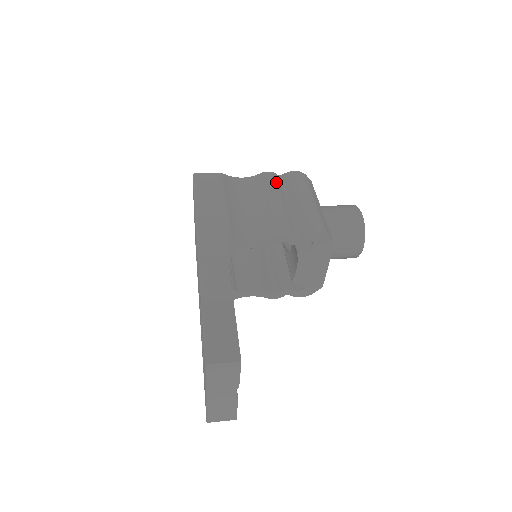
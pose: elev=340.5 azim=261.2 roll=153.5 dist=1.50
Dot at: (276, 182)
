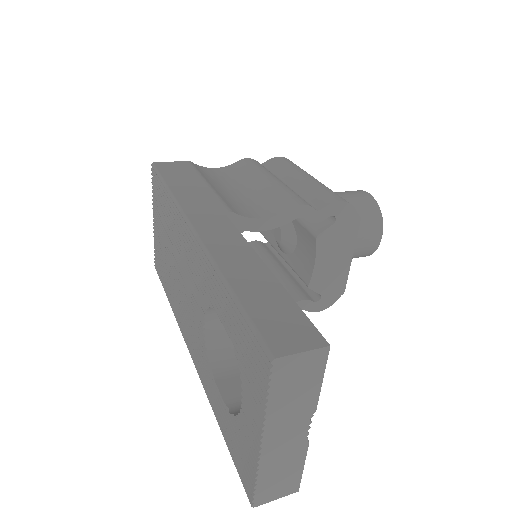
Dot at: (262, 166)
